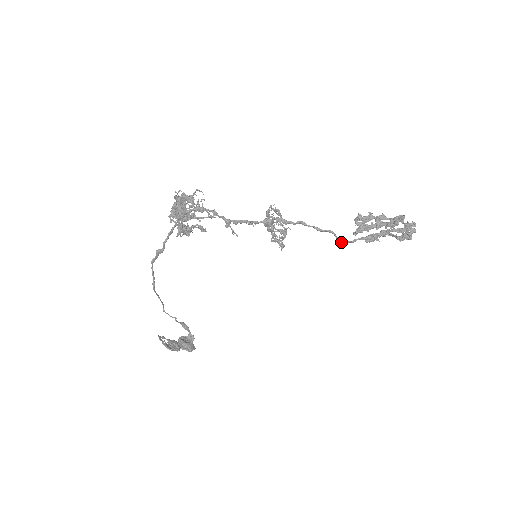
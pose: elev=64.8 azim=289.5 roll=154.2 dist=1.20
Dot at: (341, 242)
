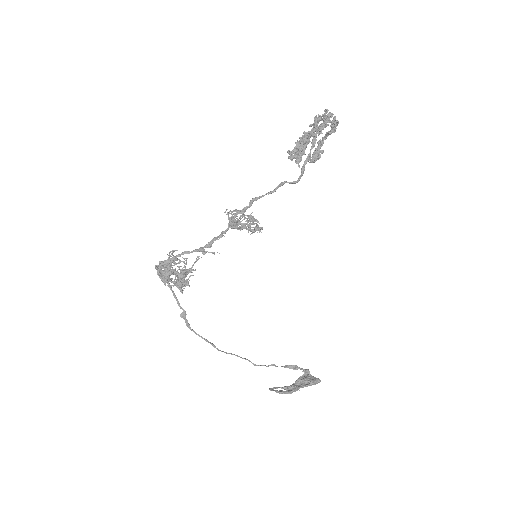
Dot at: (297, 182)
